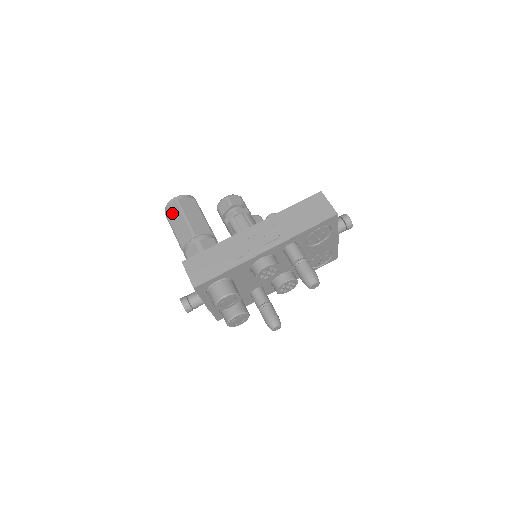
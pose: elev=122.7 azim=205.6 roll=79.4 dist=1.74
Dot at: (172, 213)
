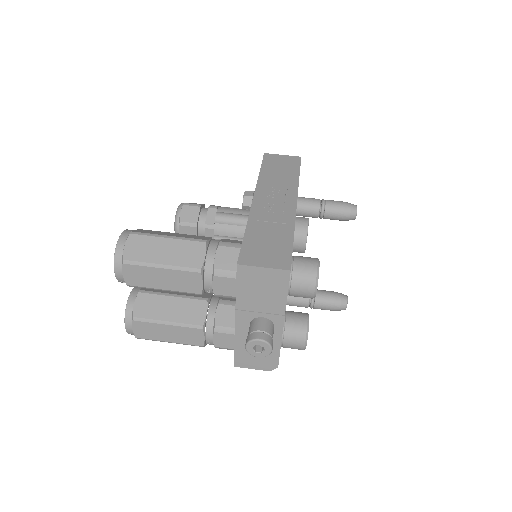
Dot at: (139, 250)
